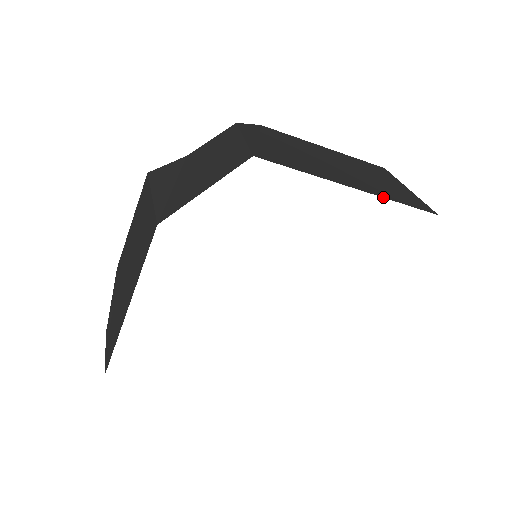
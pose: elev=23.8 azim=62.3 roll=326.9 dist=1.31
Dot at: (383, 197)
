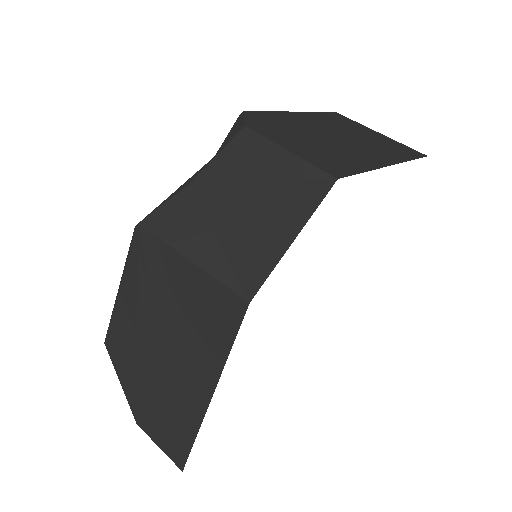
Dot at: (404, 161)
